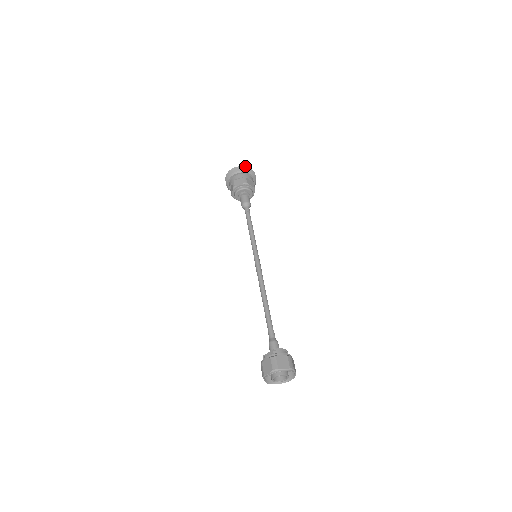
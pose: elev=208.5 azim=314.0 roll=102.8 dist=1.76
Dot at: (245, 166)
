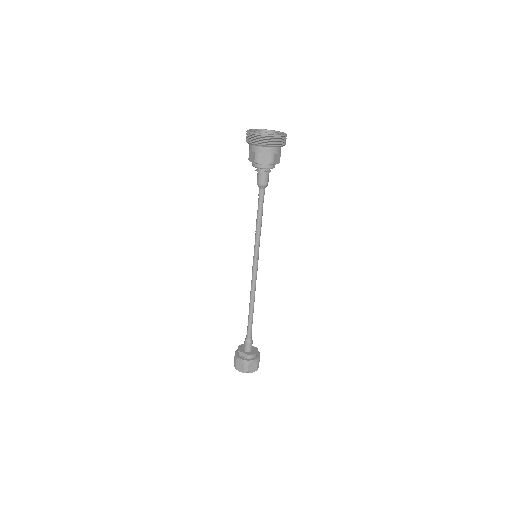
Dot at: (279, 136)
